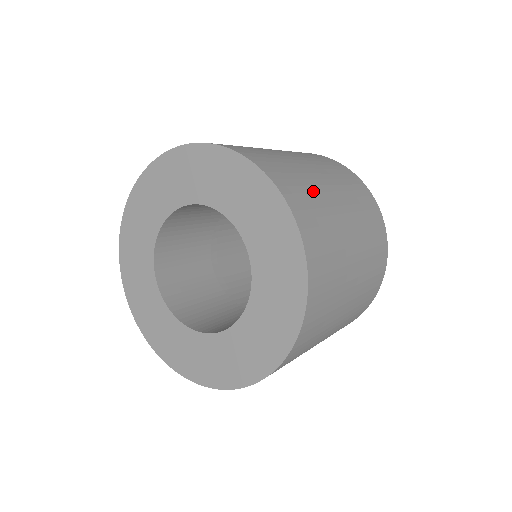
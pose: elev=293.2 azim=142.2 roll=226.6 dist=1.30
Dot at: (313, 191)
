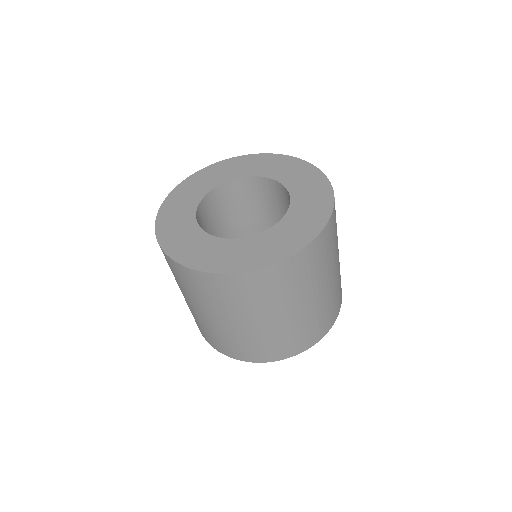
Dot at: occluded
